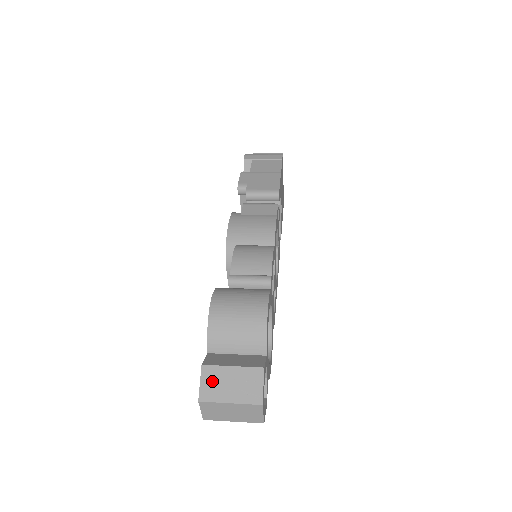
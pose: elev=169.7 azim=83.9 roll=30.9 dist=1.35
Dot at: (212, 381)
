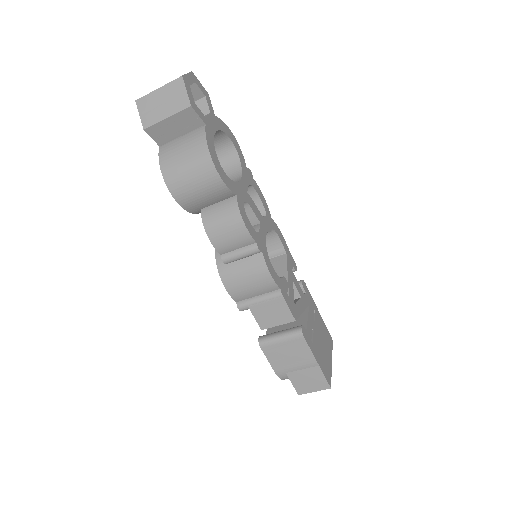
Dot at: occluded
